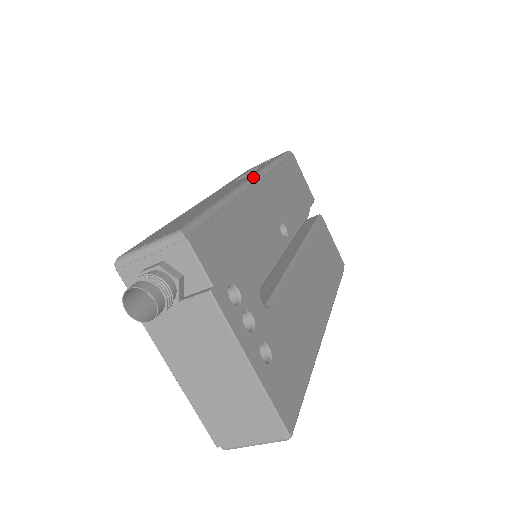
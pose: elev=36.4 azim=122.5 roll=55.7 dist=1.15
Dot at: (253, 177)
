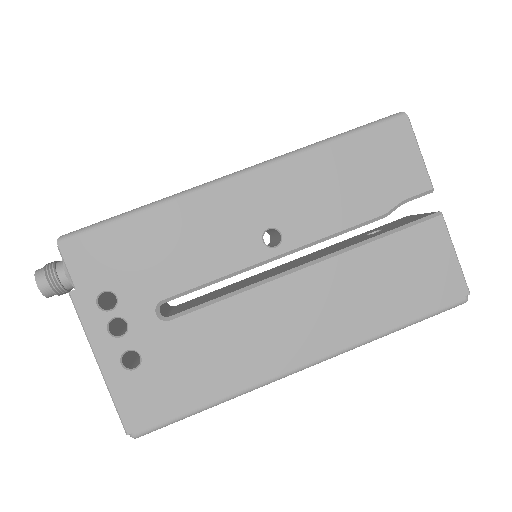
Dot at: (242, 170)
